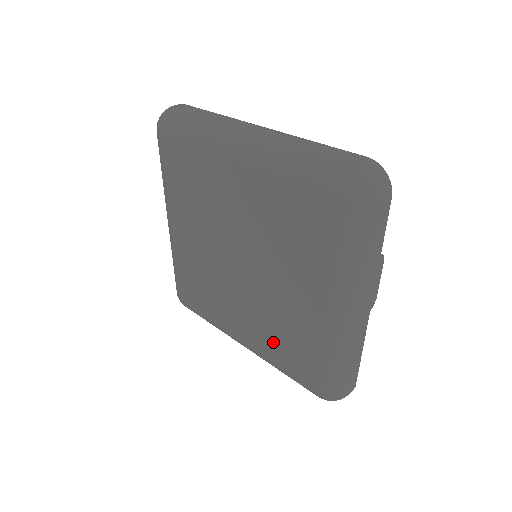
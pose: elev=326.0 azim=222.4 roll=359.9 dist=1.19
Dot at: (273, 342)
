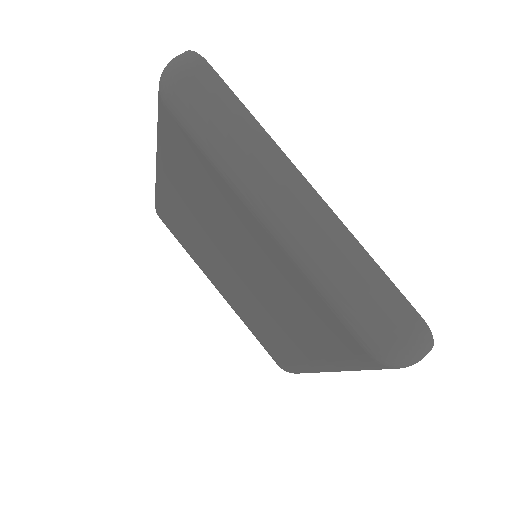
Dot at: (250, 320)
